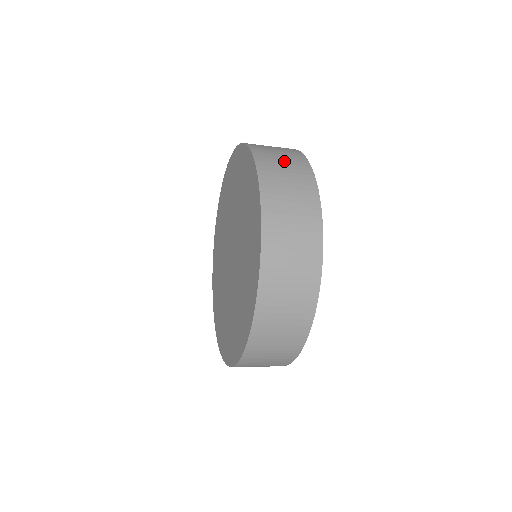
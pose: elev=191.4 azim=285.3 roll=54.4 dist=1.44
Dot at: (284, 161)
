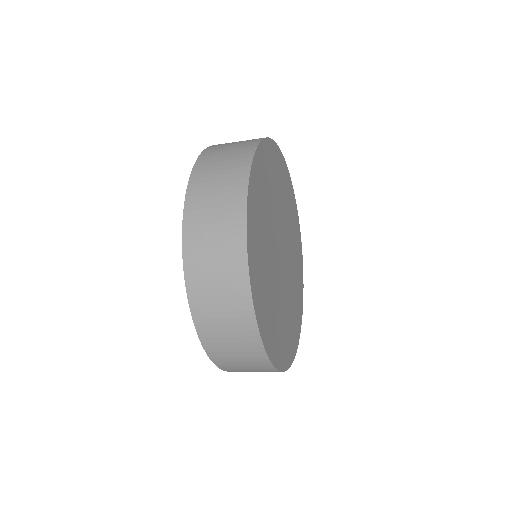
Dot at: occluded
